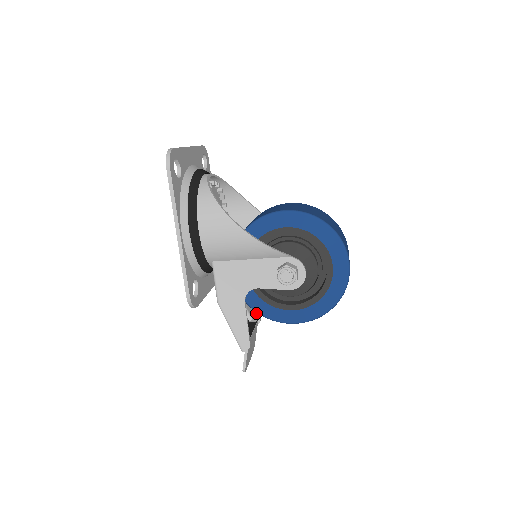
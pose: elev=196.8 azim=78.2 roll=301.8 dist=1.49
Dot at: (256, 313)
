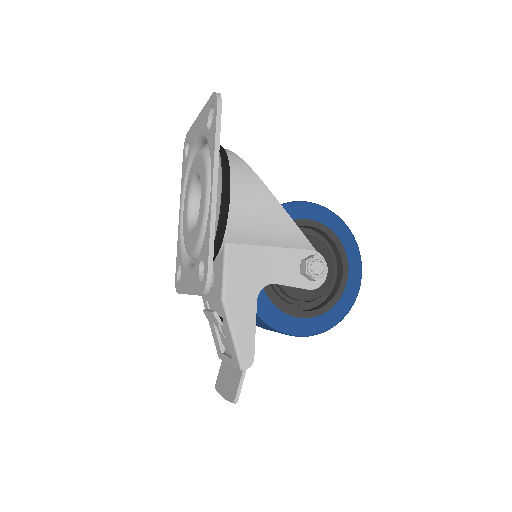
Dot at: occluded
